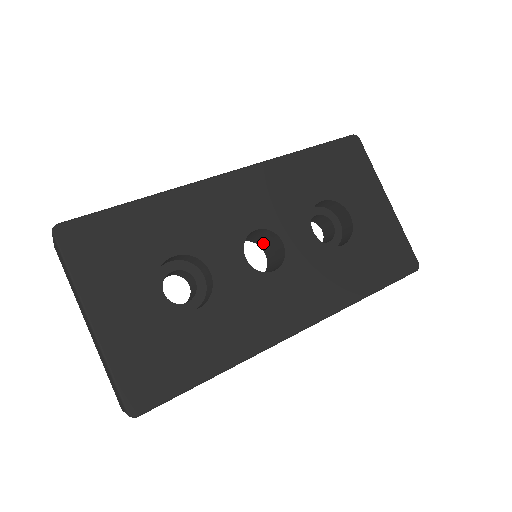
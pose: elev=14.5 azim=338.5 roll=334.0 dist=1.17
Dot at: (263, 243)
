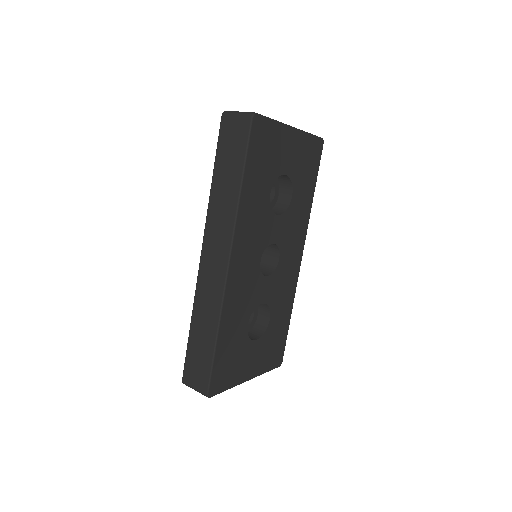
Dot at: occluded
